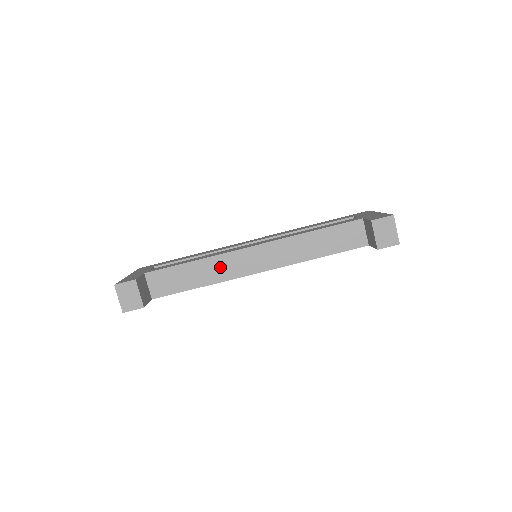
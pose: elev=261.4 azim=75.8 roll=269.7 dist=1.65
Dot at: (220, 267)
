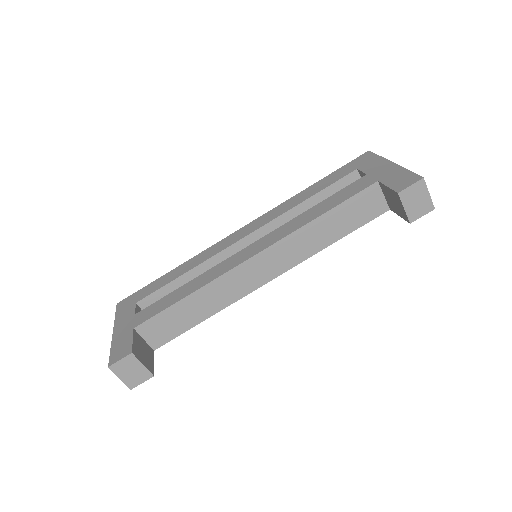
Dot at: (222, 291)
